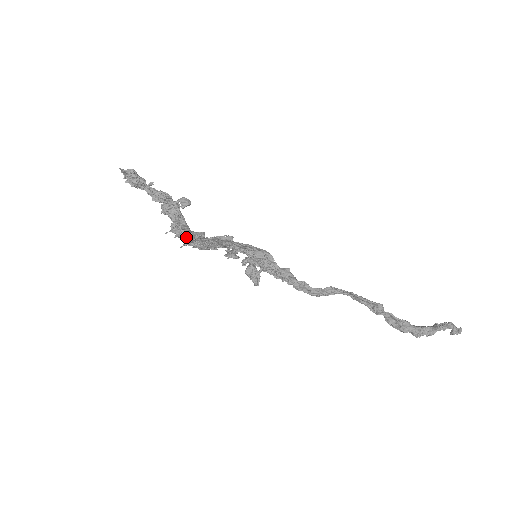
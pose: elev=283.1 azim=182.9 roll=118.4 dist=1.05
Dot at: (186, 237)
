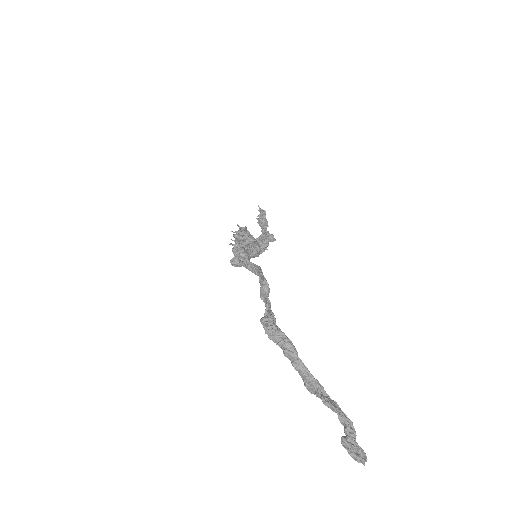
Dot at: occluded
